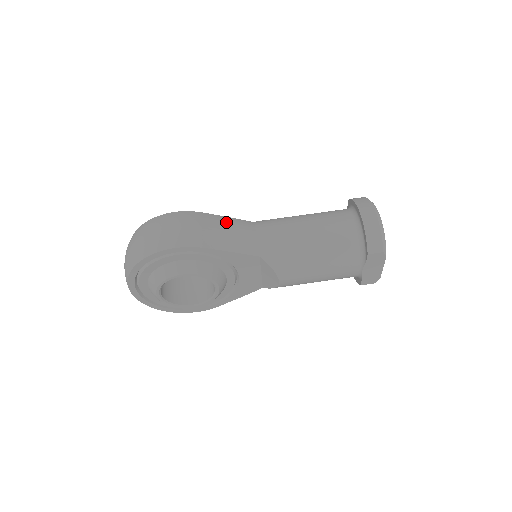
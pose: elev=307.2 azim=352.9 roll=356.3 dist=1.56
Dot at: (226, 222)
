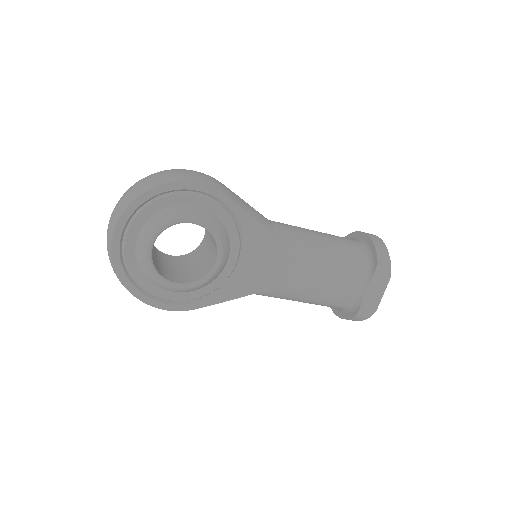
Dot at: occluded
